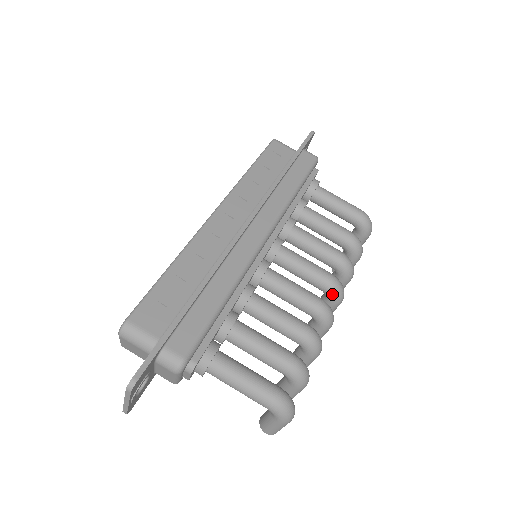
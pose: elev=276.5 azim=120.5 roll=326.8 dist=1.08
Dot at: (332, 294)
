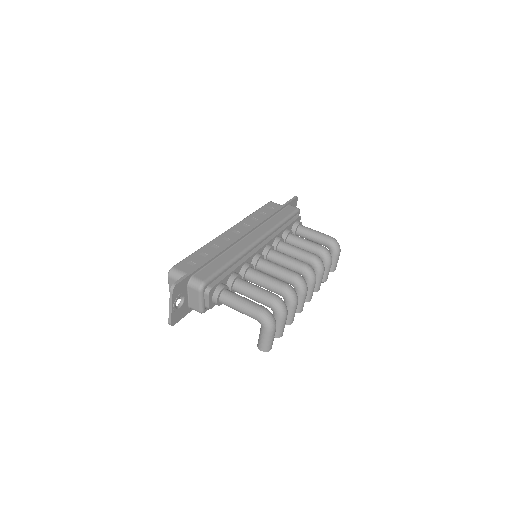
Dot at: (306, 274)
